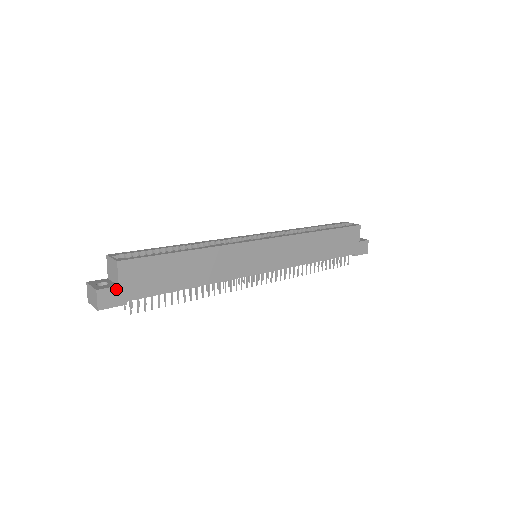
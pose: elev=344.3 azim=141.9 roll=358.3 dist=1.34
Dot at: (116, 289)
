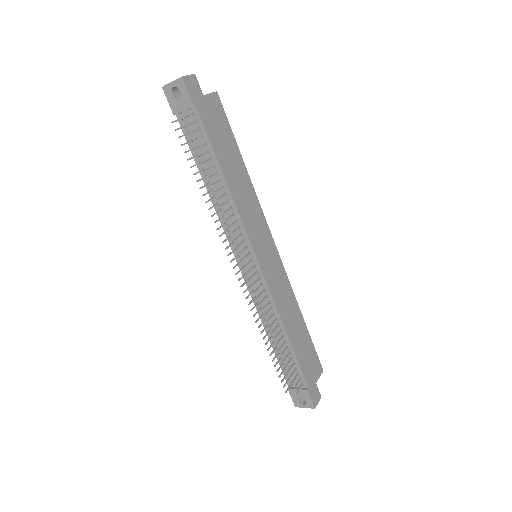
Dot at: (201, 93)
